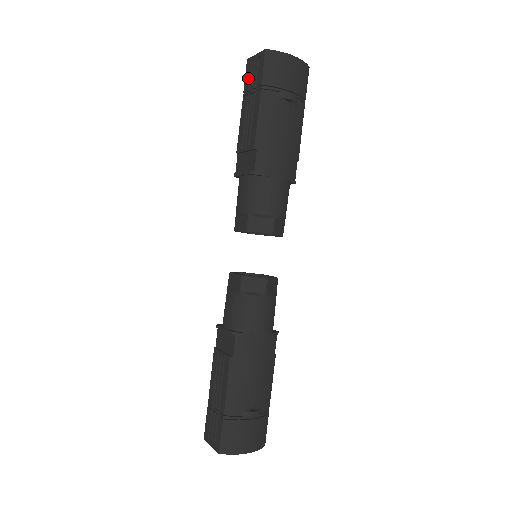
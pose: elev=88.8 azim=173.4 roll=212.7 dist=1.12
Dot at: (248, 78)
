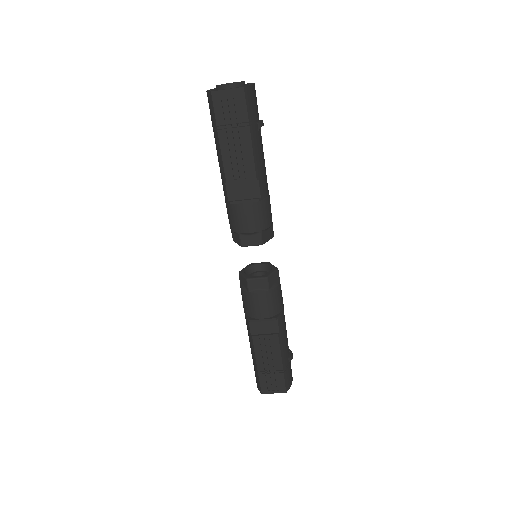
Dot at: (221, 112)
